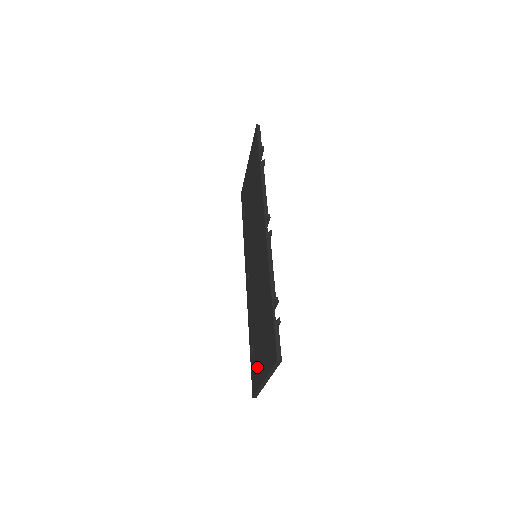
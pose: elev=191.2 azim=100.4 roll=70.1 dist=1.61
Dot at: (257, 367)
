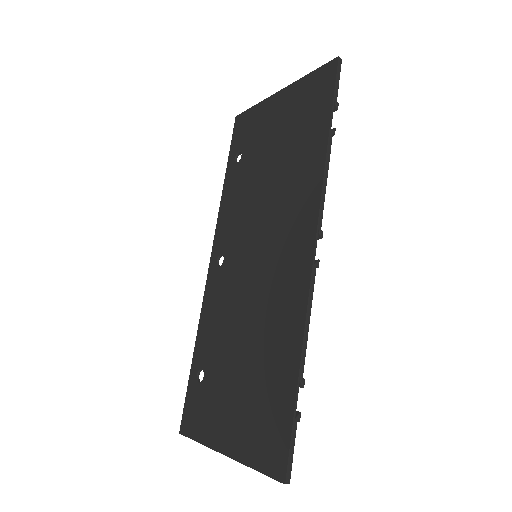
Dot at: (209, 414)
